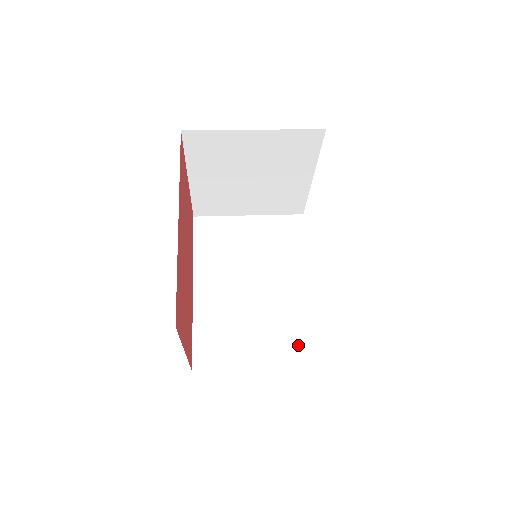
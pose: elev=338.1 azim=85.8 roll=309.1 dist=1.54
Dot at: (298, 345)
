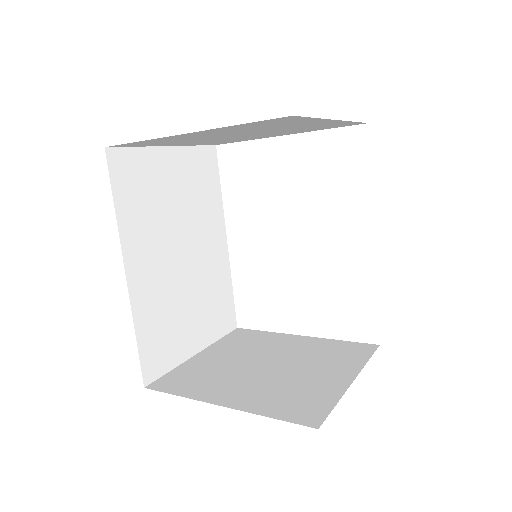
Dot at: (222, 314)
